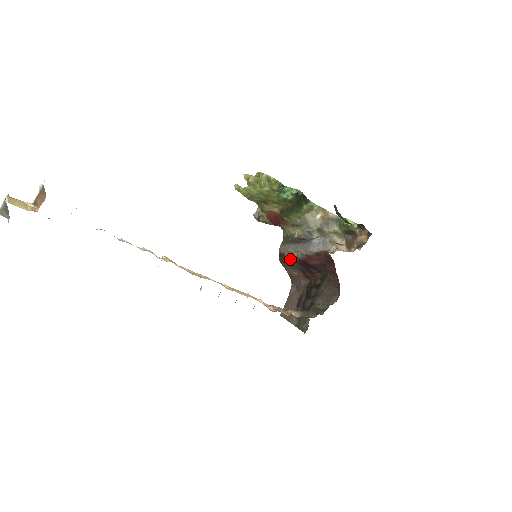
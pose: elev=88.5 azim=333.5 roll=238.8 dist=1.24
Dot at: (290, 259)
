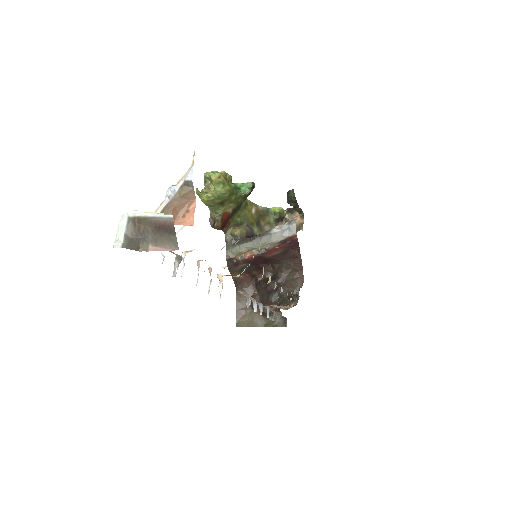
Dot at: (241, 261)
